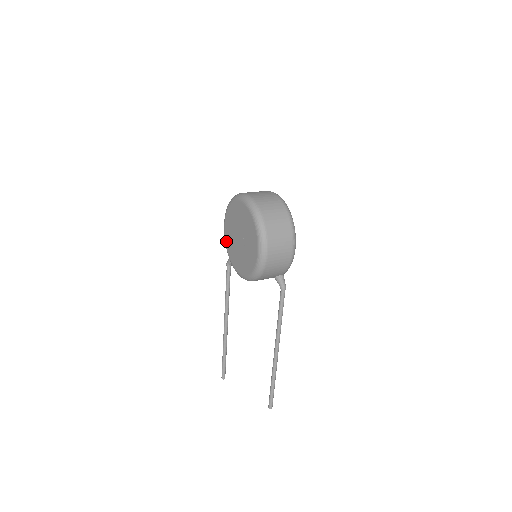
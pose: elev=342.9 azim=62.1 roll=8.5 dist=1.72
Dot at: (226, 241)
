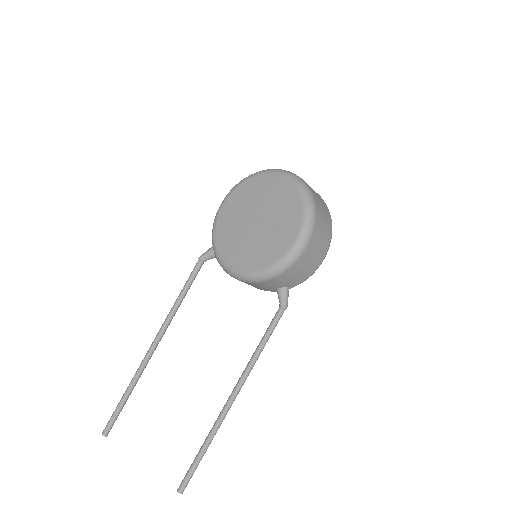
Dot at: (218, 225)
